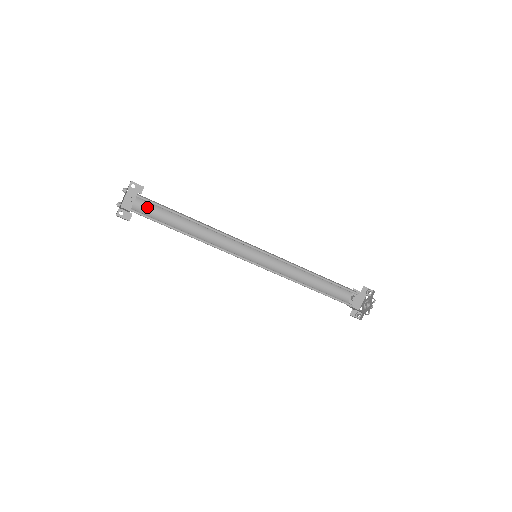
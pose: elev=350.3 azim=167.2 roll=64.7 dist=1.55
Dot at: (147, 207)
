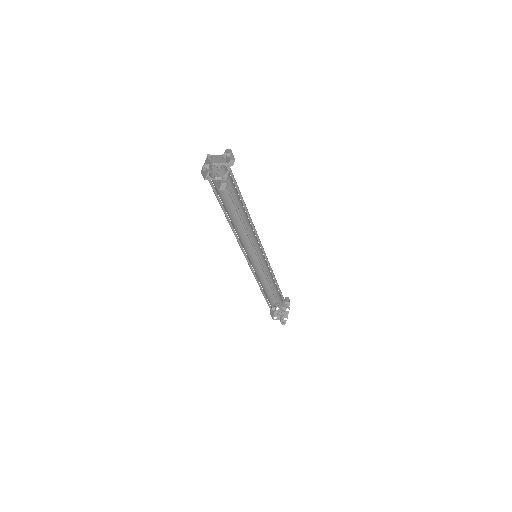
Dot at: (214, 182)
